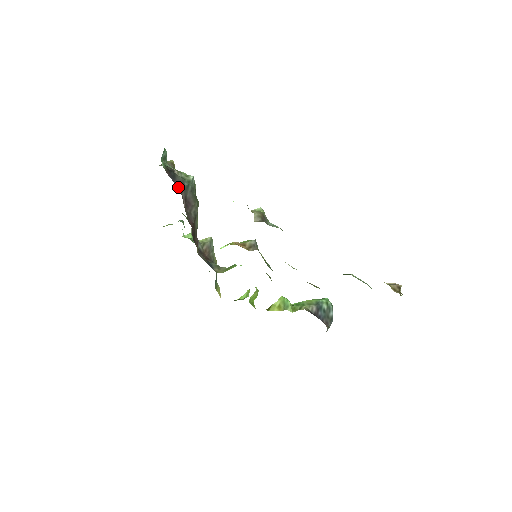
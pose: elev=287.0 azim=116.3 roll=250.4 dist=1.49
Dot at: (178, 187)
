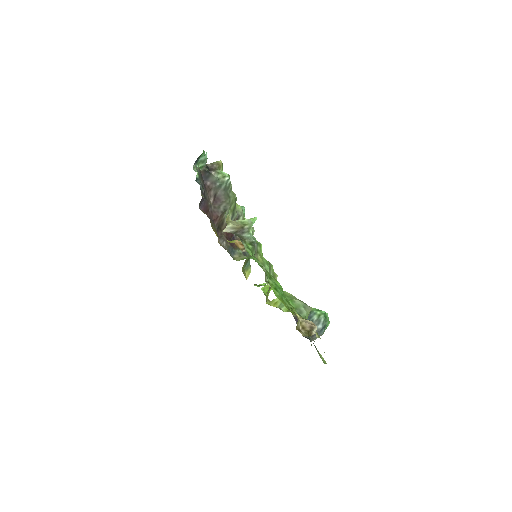
Dot at: (207, 186)
